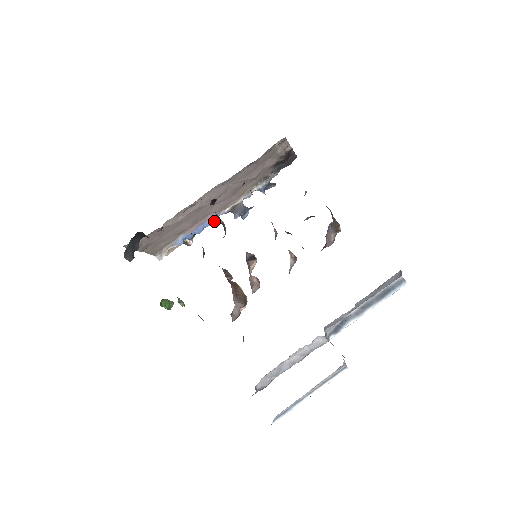
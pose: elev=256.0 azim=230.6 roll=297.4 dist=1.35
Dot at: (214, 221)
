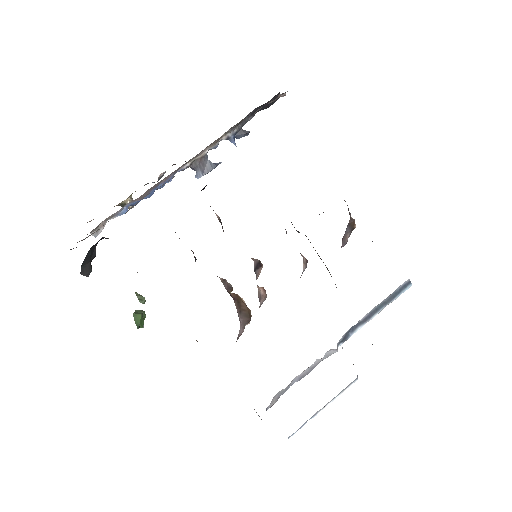
Dot at: (169, 181)
